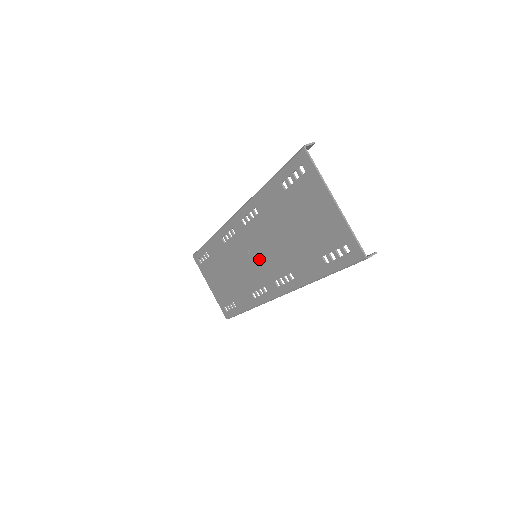
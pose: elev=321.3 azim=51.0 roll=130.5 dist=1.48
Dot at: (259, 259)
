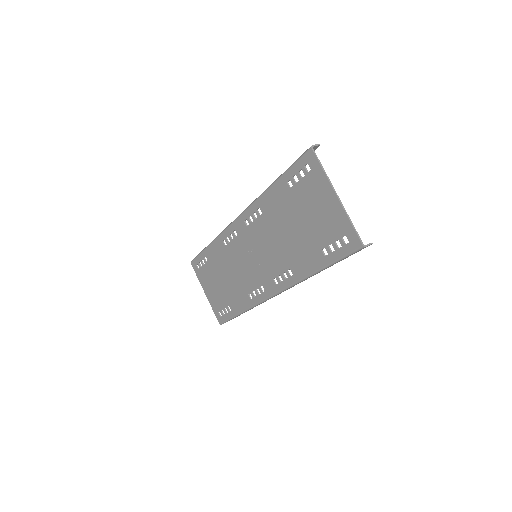
Dot at: (259, 258)
